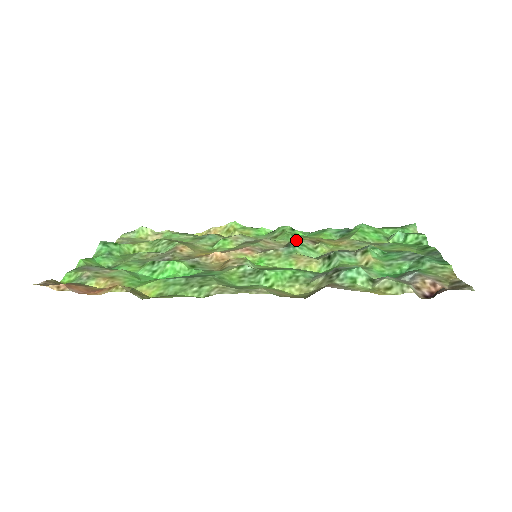
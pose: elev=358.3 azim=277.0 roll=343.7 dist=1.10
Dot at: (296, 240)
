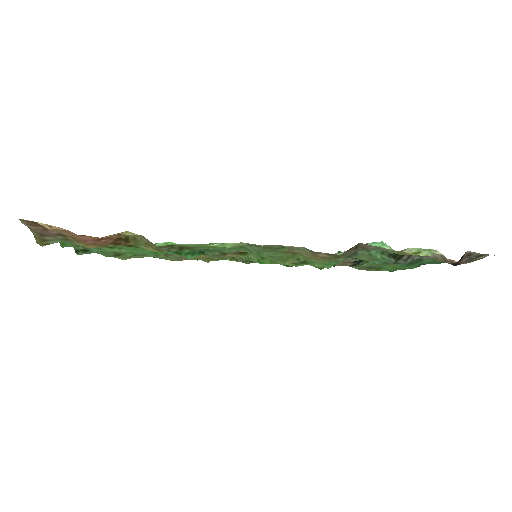
Dot at: occluded
